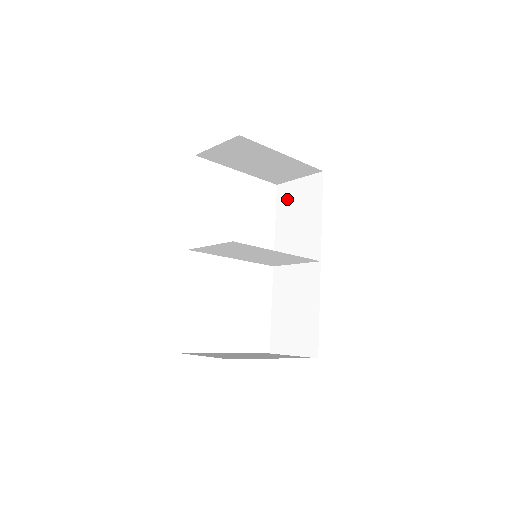
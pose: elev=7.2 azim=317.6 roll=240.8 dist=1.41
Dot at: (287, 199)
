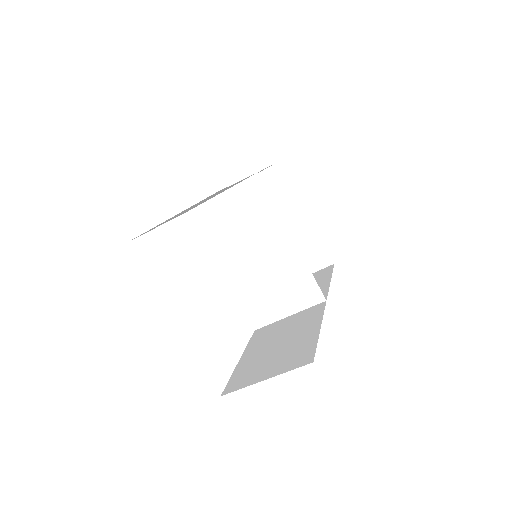
Dot at: occluded
